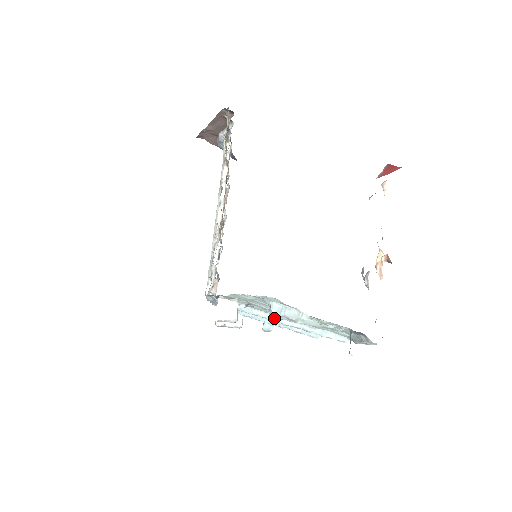
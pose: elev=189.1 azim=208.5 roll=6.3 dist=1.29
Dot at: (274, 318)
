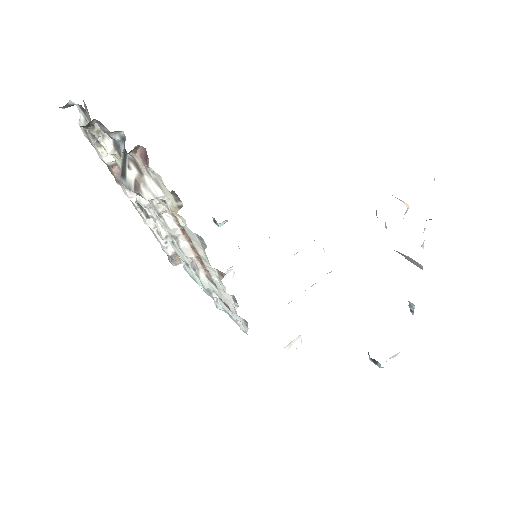
Dot at: occluded
